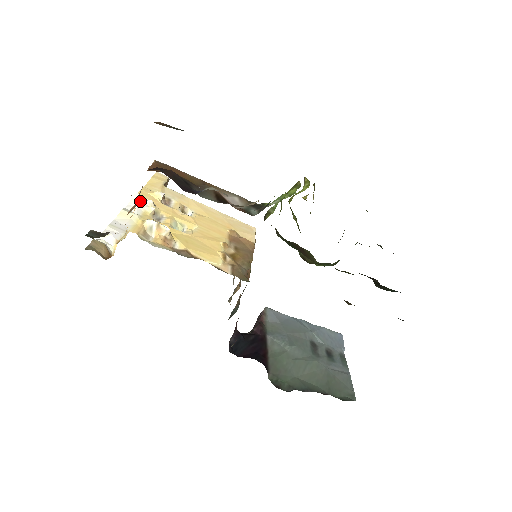
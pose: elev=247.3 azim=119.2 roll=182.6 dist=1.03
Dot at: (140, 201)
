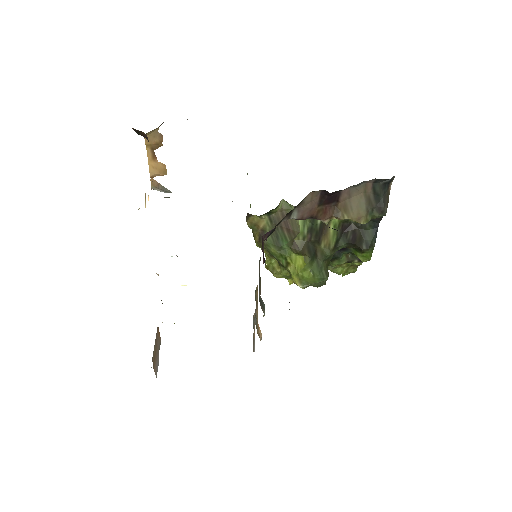
Dot at: occluded
